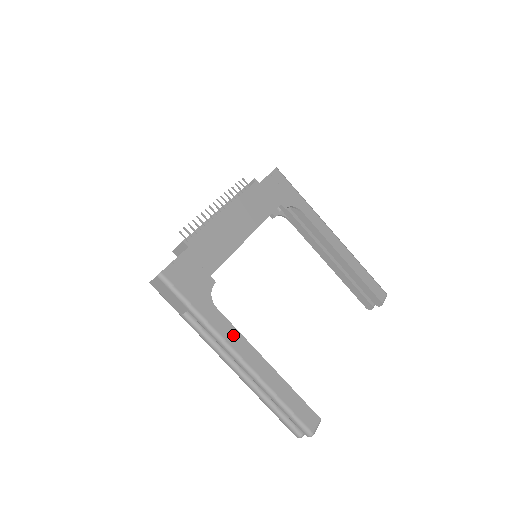
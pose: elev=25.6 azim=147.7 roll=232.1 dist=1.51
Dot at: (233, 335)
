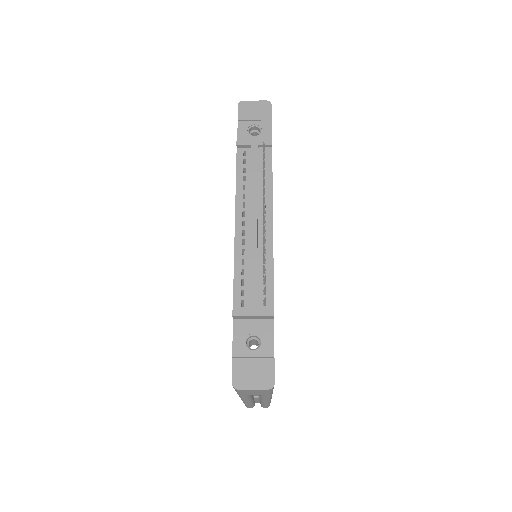
Dot at: occluded
